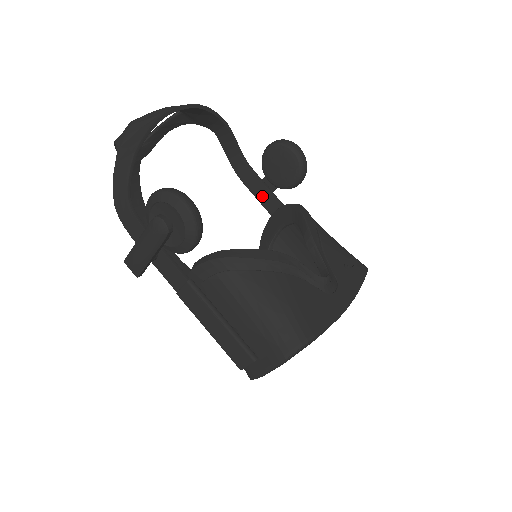
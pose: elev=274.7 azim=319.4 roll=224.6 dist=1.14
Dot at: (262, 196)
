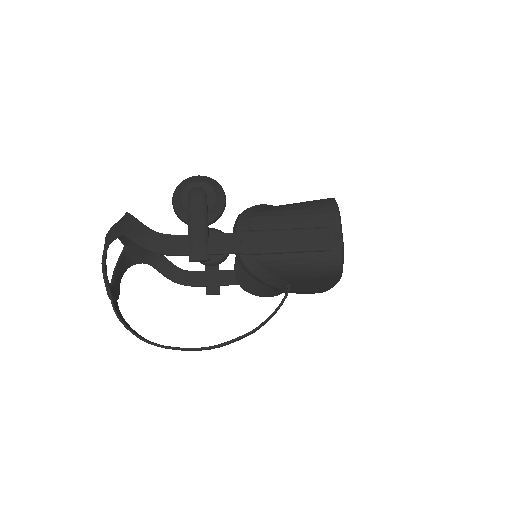
Dot at: (216, 279)
